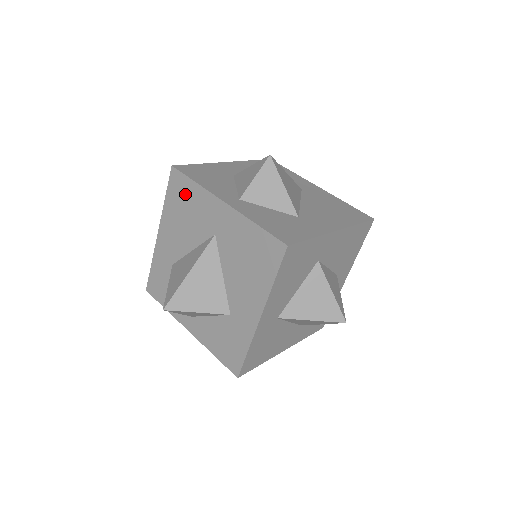
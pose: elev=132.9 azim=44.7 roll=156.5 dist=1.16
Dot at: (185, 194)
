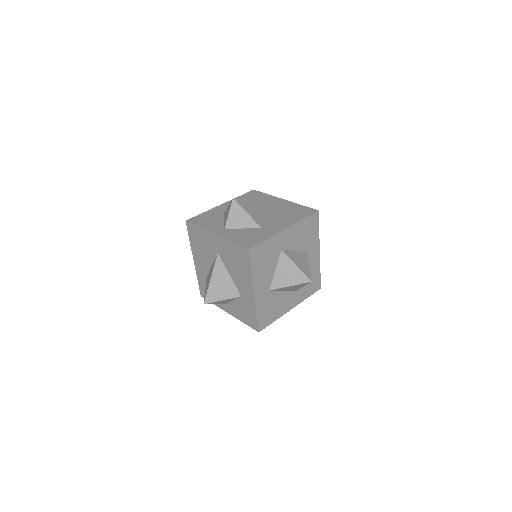
Dot at: (257, 196)
